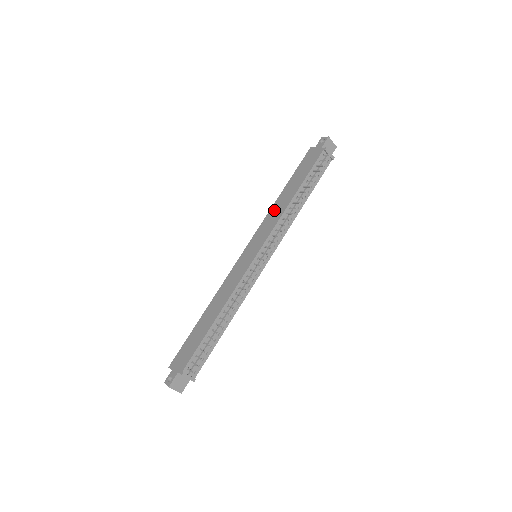
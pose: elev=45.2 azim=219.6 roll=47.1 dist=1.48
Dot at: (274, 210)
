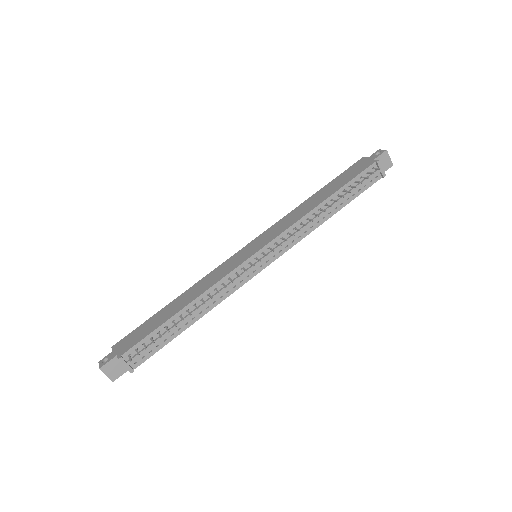
Dot at: (295, 212)
